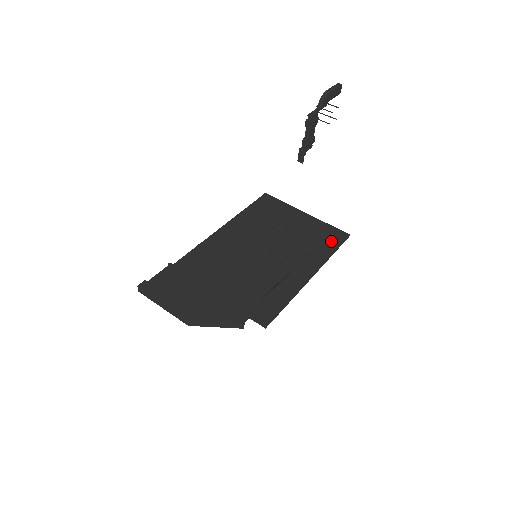
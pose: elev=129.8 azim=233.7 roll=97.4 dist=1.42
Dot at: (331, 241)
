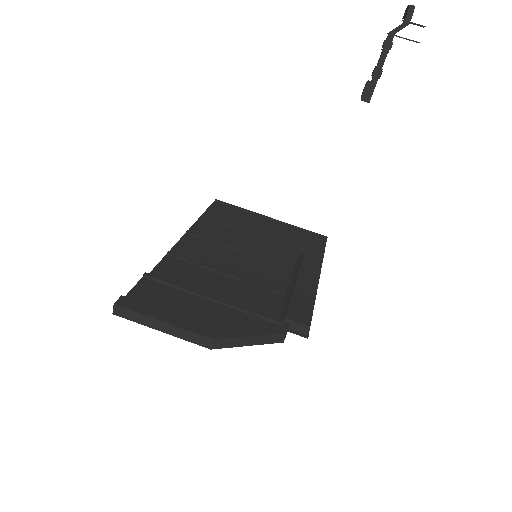
Dot at: (313, 243)
